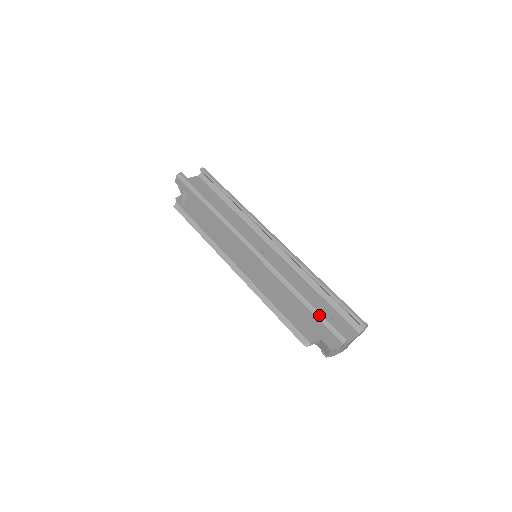
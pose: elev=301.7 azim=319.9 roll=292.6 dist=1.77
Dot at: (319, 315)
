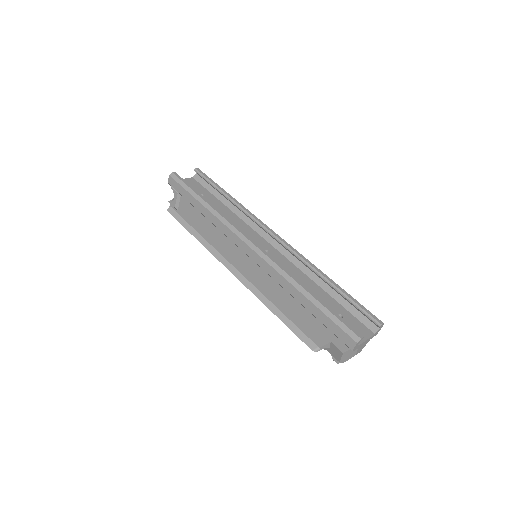
Dot at: (328, 312)
